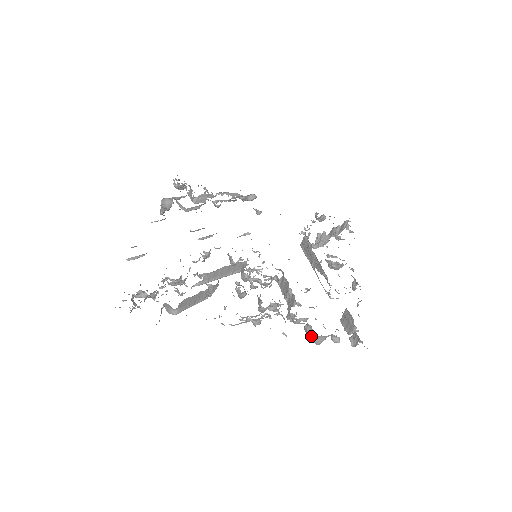
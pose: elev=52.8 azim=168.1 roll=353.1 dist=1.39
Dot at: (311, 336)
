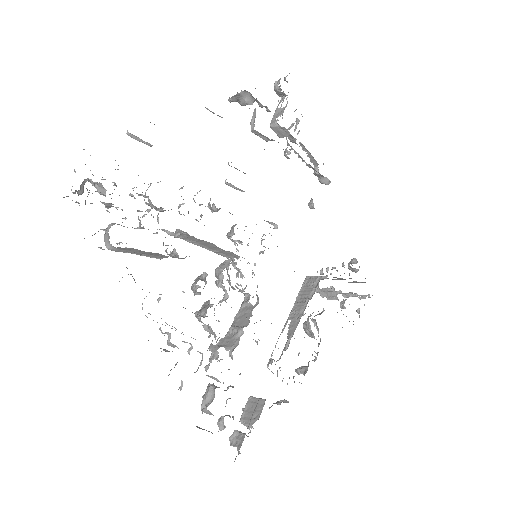
Dot at: (205, 402)
